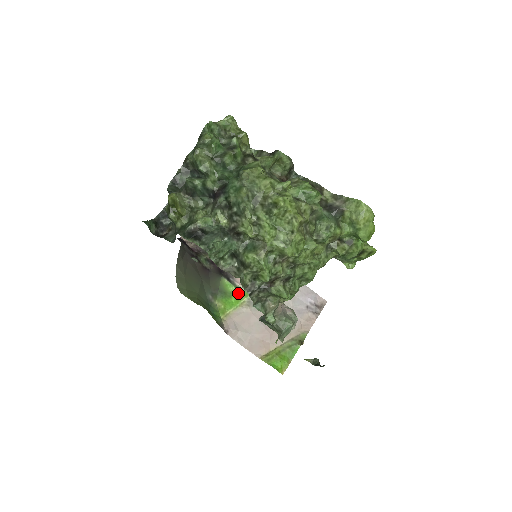
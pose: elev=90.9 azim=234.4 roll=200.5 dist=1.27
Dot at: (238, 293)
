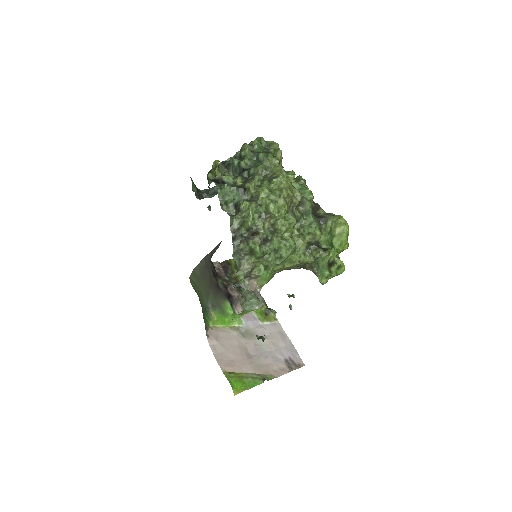
Dot at: (233, 317)
